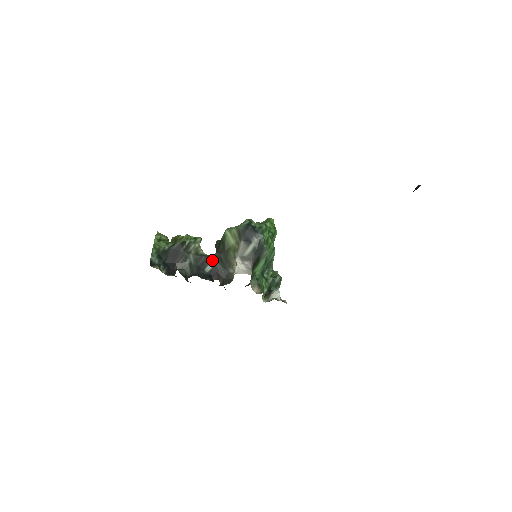
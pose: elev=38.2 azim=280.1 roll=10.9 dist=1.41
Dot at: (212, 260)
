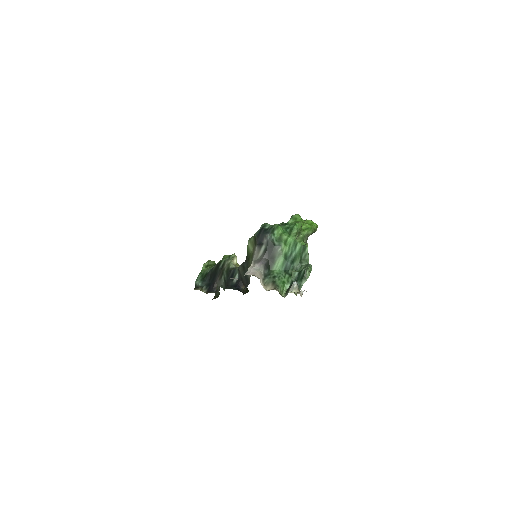
Dot at: (238, 271)
